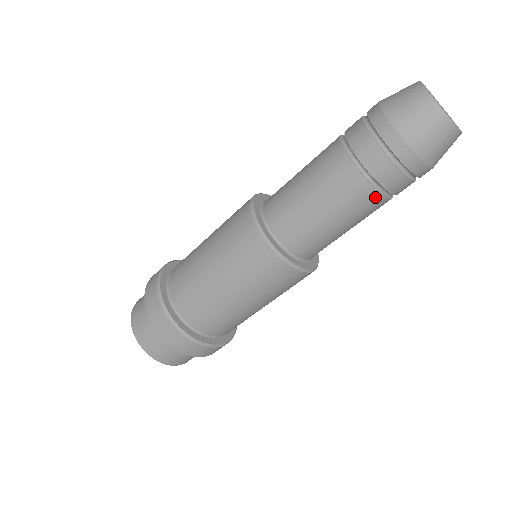
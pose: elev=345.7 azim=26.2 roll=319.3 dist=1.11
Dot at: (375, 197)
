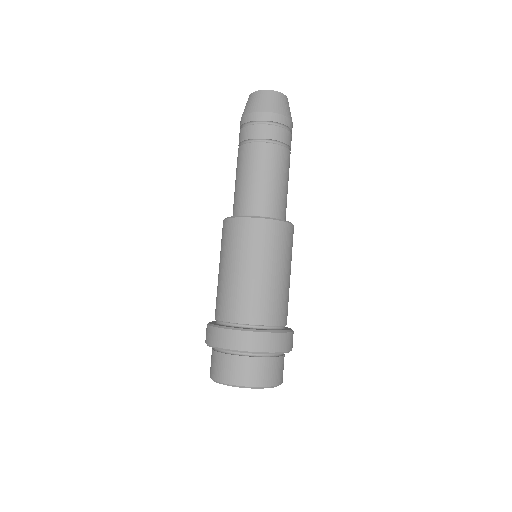
Dot at: (250, 147)
